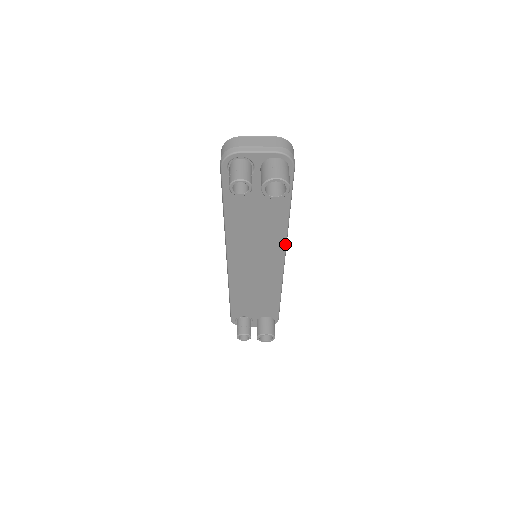
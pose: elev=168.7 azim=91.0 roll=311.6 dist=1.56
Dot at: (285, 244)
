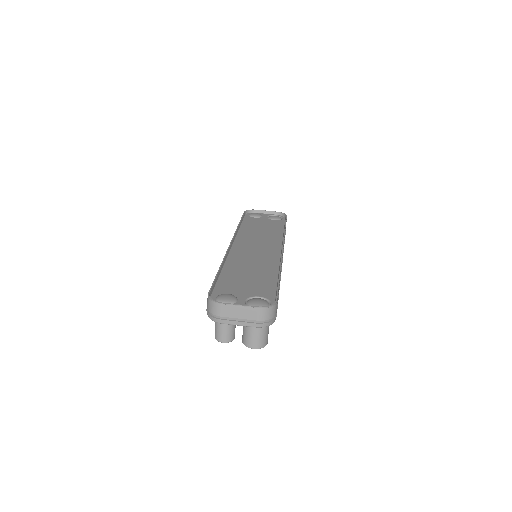
Dot at: occluded
